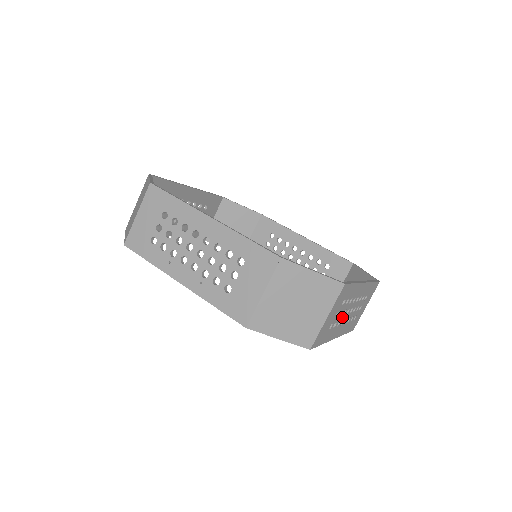
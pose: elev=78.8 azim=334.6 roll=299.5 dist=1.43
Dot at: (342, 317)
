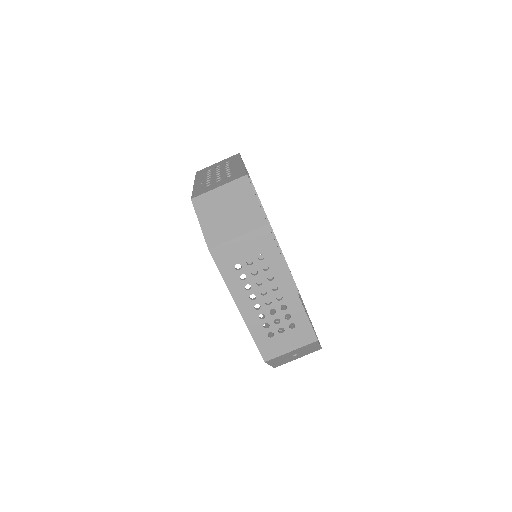
Dot at: (255, 286)
